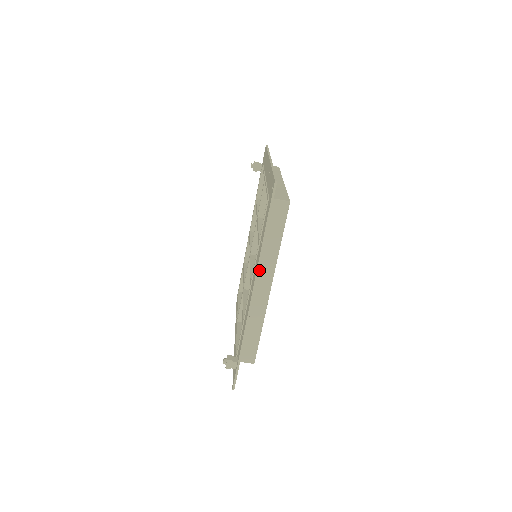
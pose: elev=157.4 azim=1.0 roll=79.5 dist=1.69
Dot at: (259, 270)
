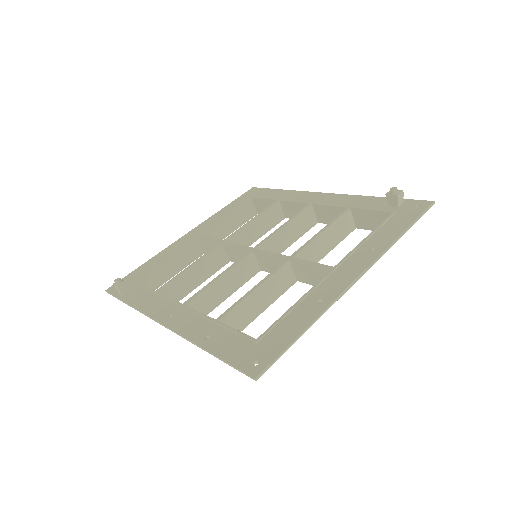
Dot at: occluded
